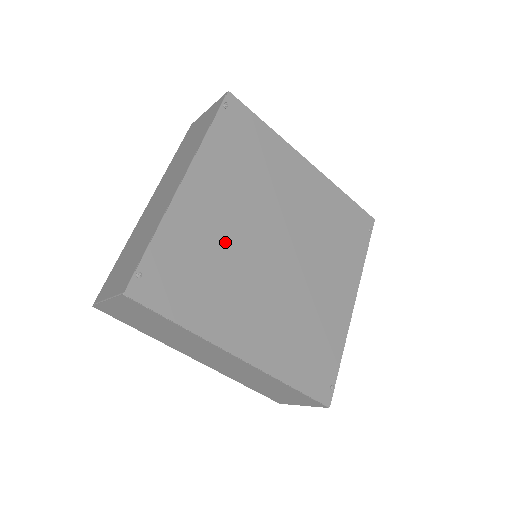
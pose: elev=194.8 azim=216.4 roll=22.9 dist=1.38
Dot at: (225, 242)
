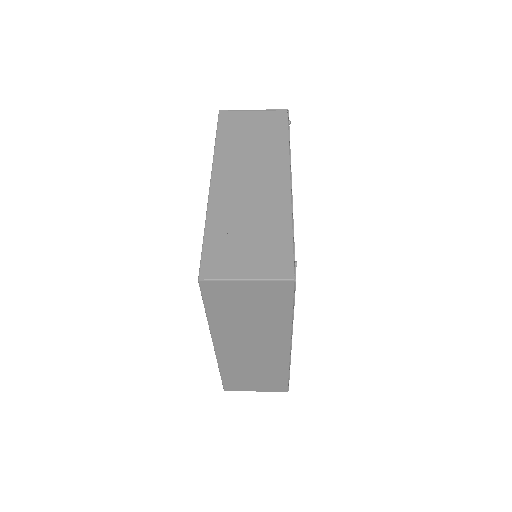
Dot at: occluded
